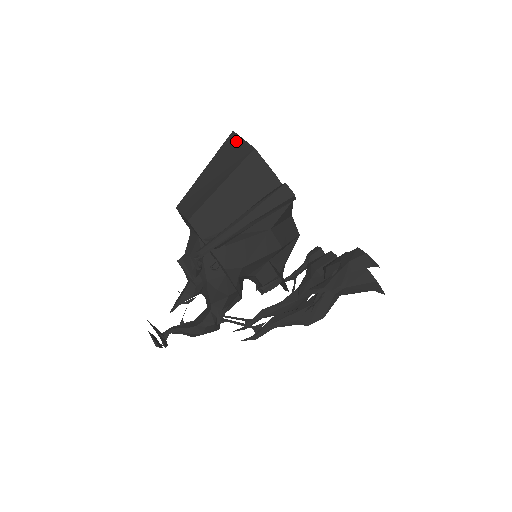
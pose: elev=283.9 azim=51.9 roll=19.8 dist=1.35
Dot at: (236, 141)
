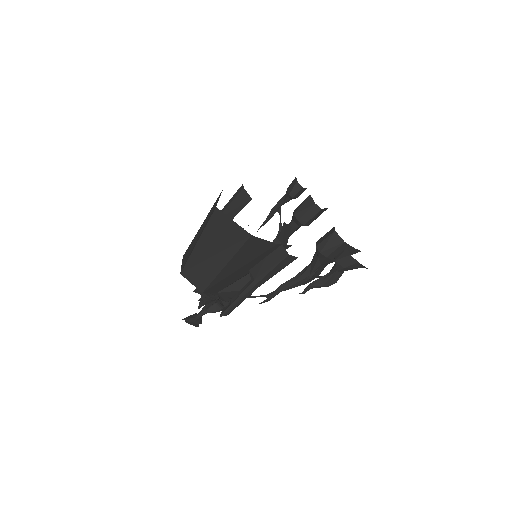
Dot at: (225, 222)
